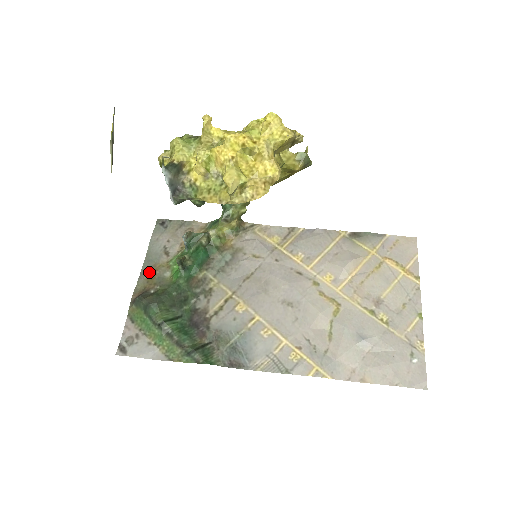
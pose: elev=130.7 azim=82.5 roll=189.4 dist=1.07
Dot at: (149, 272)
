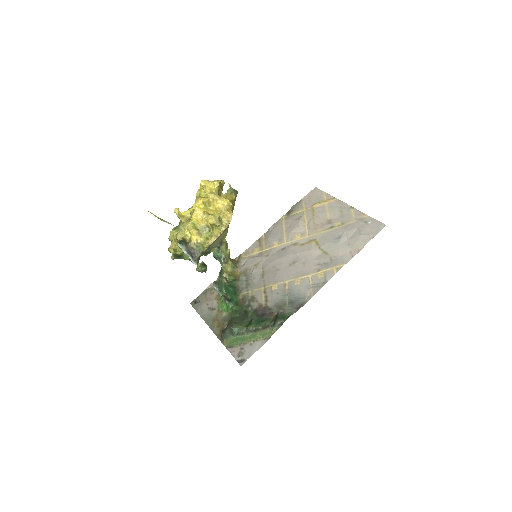
Dot at: (214, 324)
